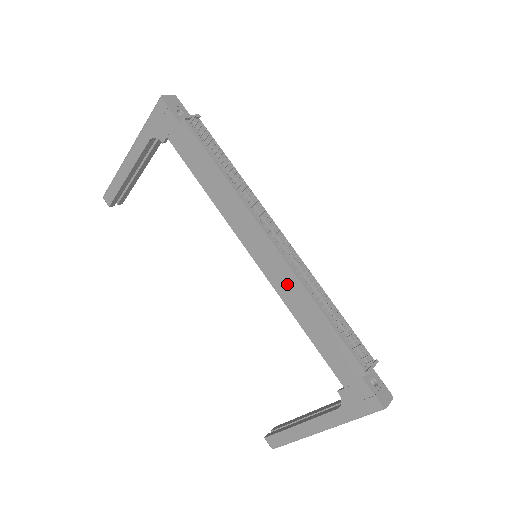
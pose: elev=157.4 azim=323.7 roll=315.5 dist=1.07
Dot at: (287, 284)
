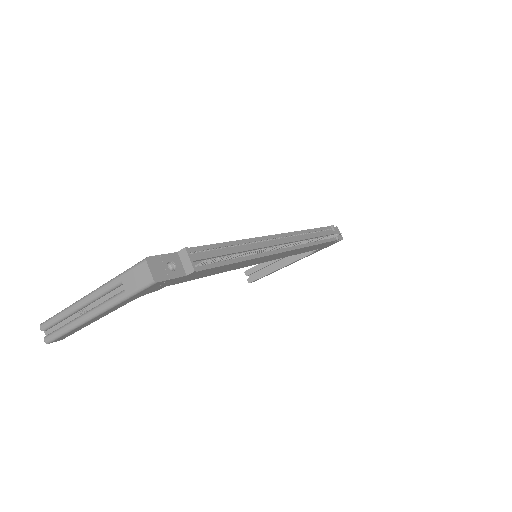
Dot at: (291, 253)
